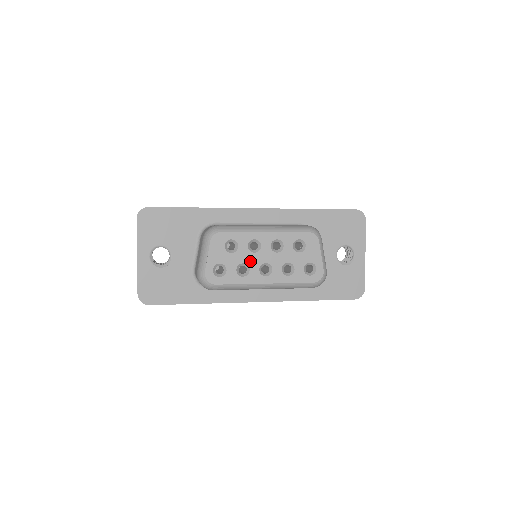
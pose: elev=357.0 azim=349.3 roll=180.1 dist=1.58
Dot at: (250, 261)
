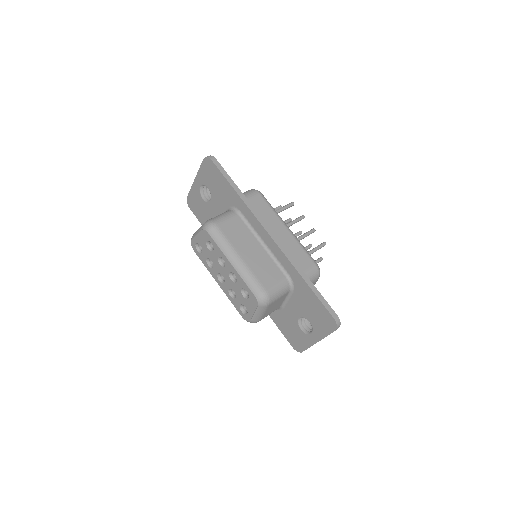
Dot at: (215, 264)
